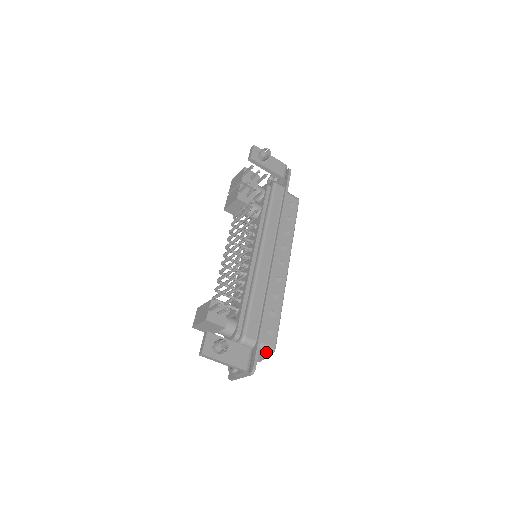
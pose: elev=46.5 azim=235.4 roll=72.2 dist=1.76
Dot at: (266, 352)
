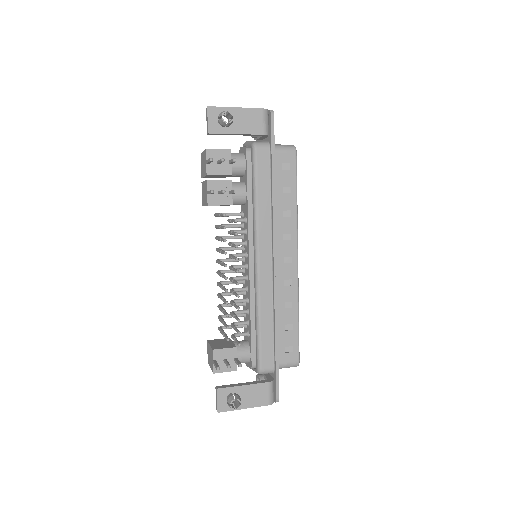
Dot at: occluded
